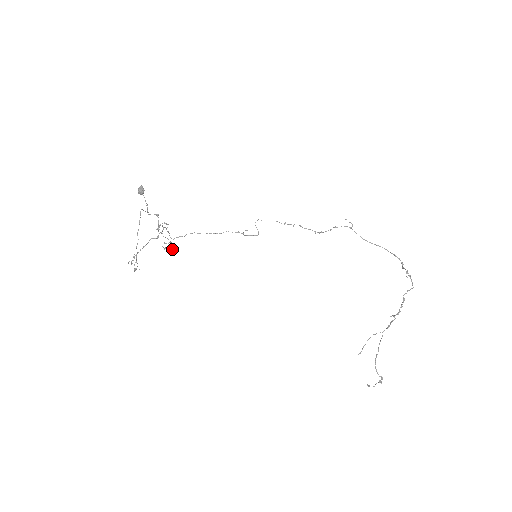
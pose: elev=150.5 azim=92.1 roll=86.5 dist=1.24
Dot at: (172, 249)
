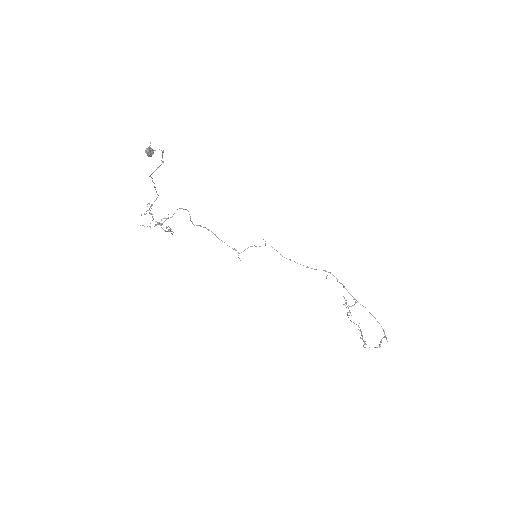
Dot at: occluded
